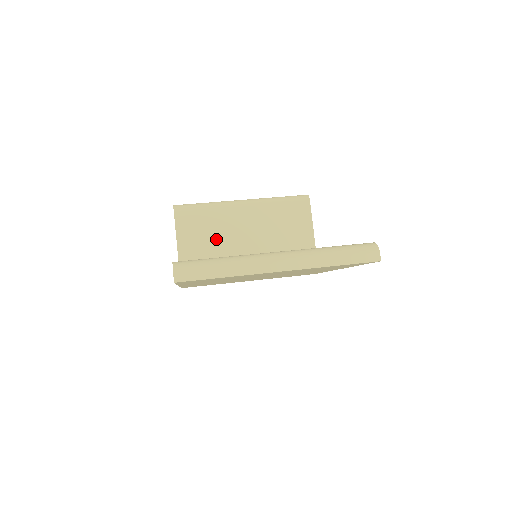
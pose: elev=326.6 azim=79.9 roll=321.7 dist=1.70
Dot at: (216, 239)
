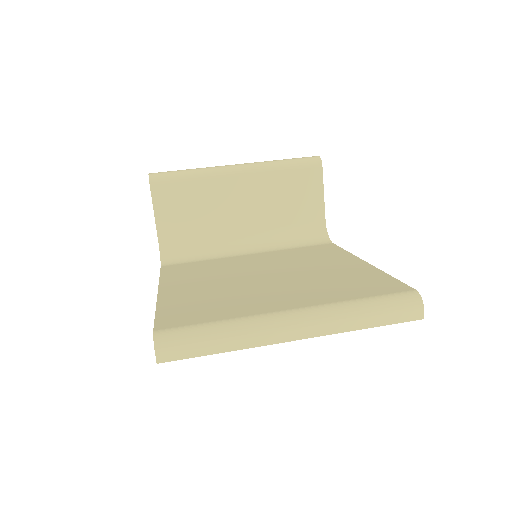
Dot at: (205, 218)
